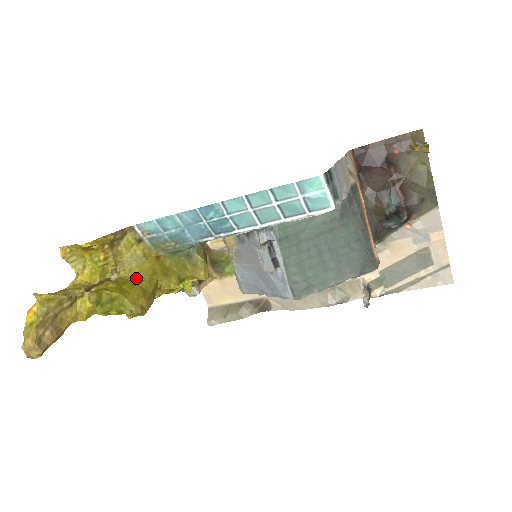
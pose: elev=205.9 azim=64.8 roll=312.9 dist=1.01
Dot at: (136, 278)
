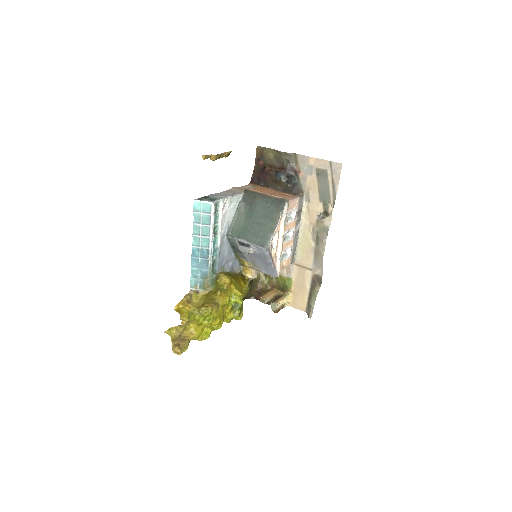
Dot at: occluded
